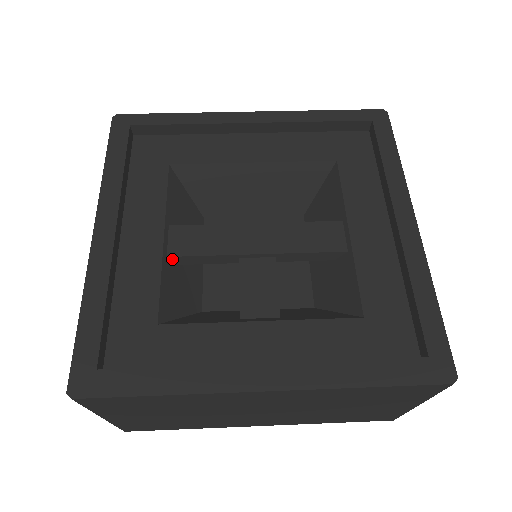
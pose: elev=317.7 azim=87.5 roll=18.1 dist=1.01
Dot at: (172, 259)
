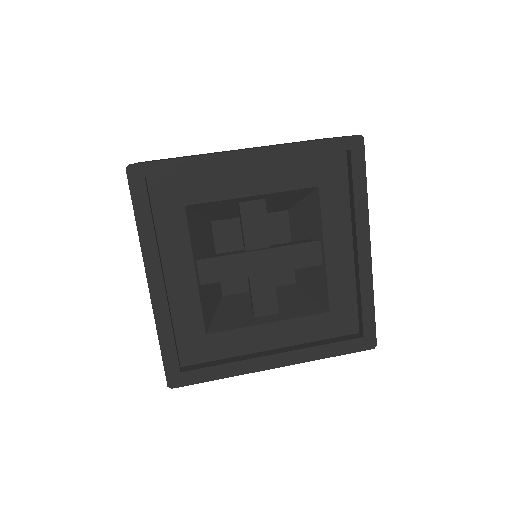
Dot at: (203, 284)
